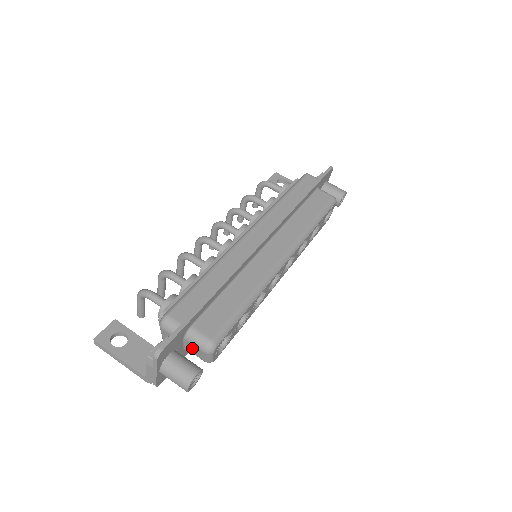
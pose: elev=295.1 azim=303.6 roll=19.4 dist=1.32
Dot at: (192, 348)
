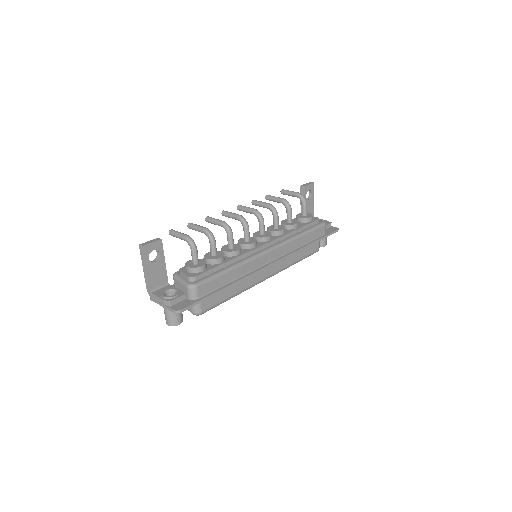
Dot at: occluded
